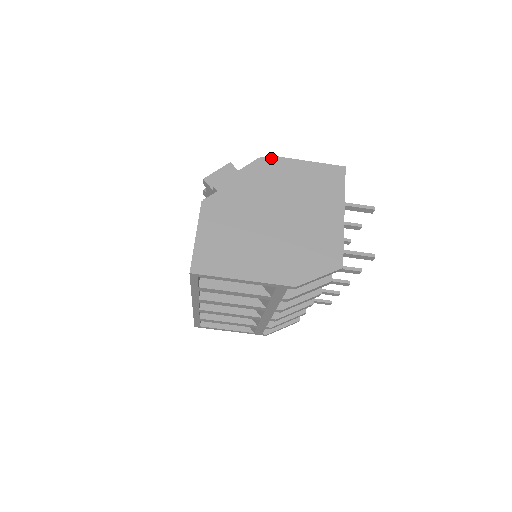
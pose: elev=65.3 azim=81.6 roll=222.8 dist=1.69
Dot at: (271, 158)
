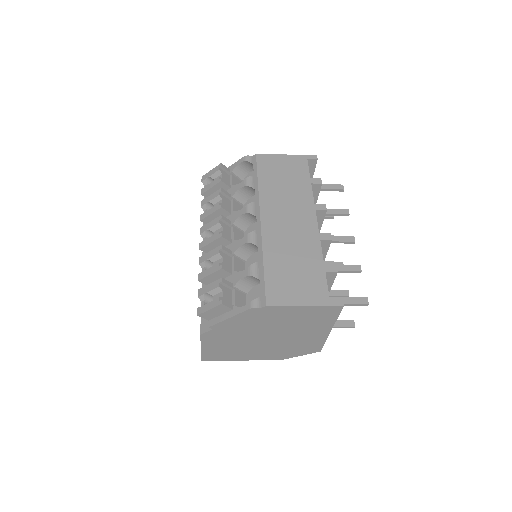
Dot at: (264, 308)
